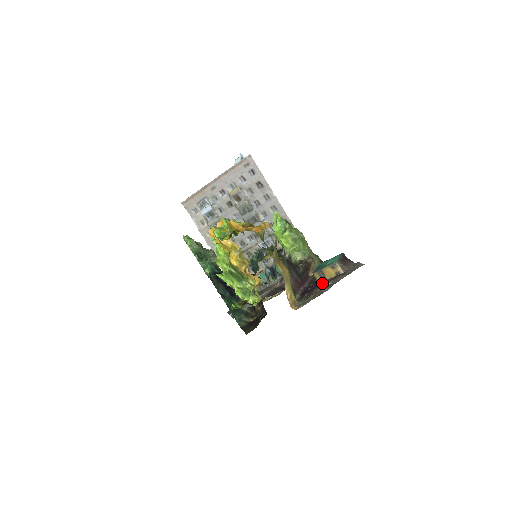
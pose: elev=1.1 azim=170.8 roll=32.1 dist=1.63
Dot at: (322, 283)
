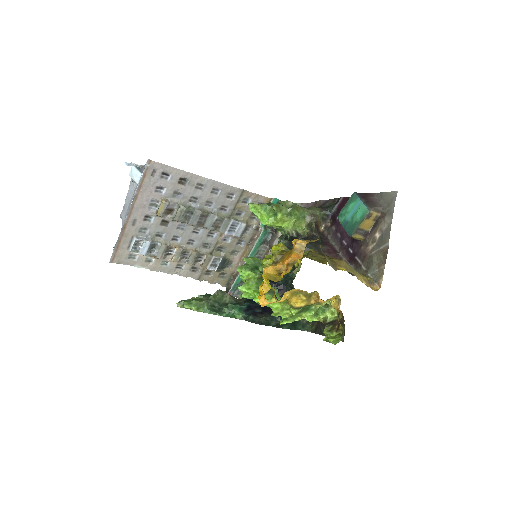
Dot at: (366, 238)
